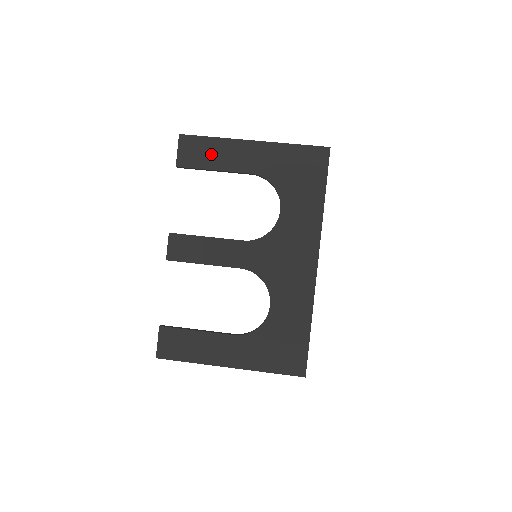
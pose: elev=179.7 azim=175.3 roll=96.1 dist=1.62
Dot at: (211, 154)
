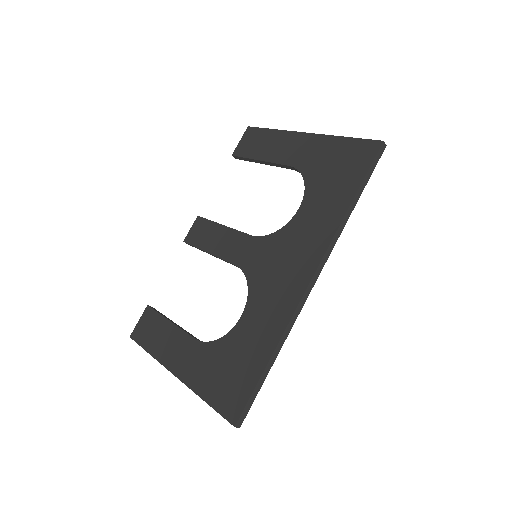
Dot at: (264, 145)
